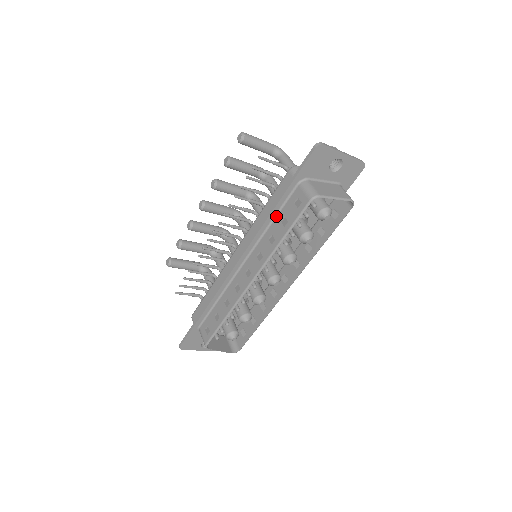
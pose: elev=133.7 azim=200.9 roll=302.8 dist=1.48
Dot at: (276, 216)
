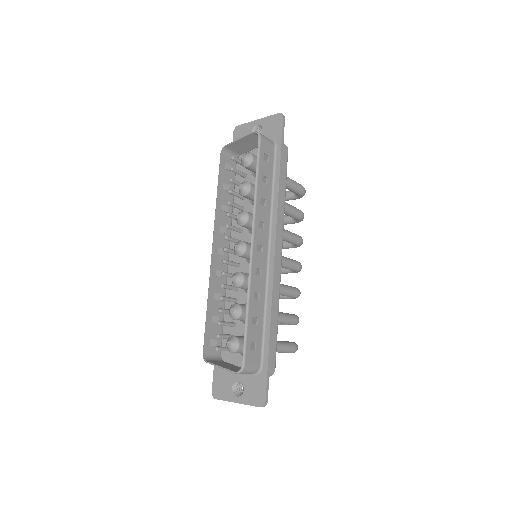
Dot at: (232, 196)
